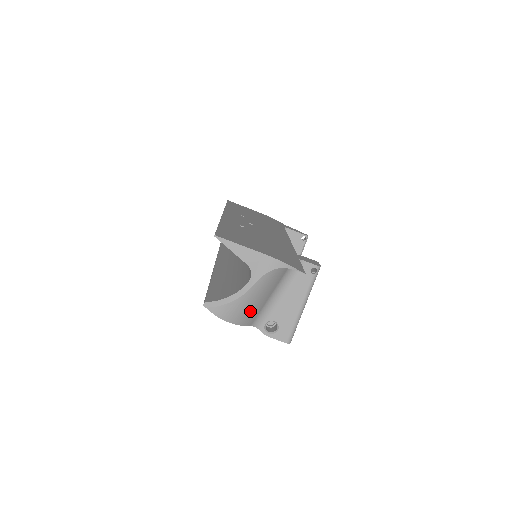
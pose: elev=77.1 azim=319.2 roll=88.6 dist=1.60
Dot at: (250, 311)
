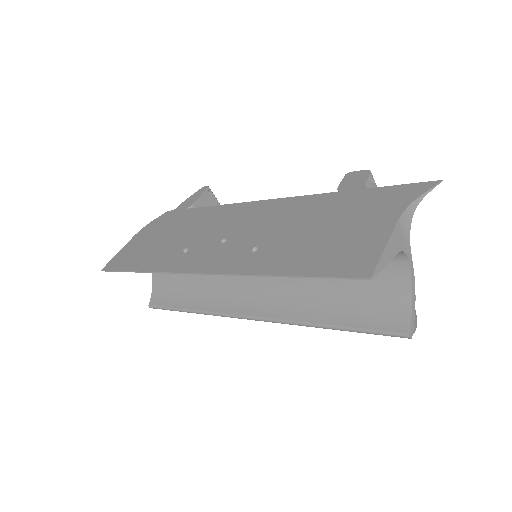
Dot at: occluded
